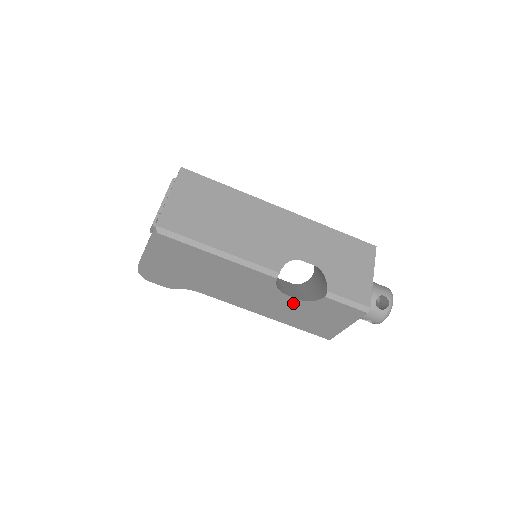
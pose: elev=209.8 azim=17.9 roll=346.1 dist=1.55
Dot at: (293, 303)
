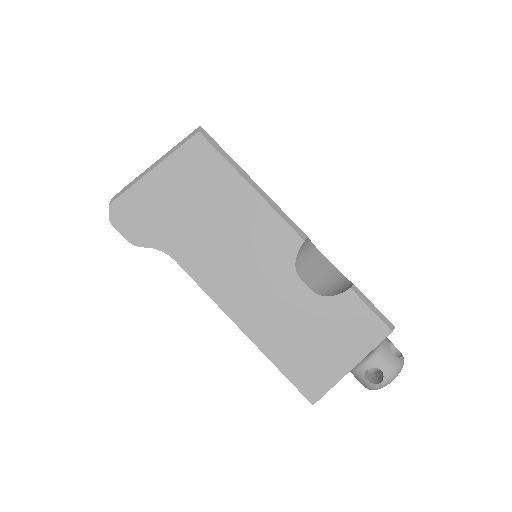
Dot at: (300, 299)
